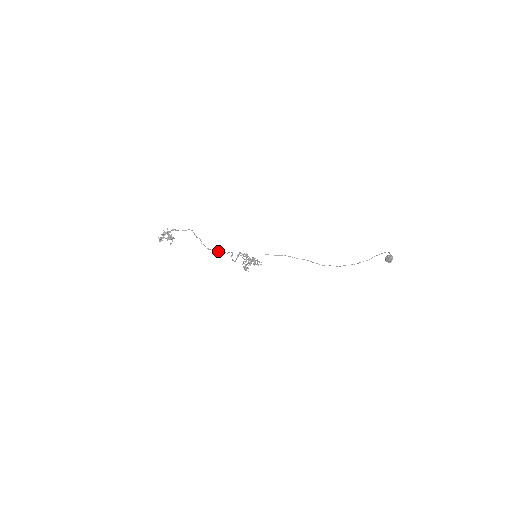
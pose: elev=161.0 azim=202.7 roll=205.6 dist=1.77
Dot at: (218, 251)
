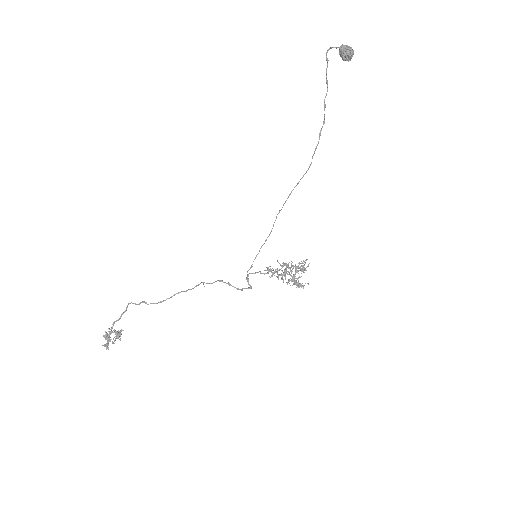
Dot at: occluded
